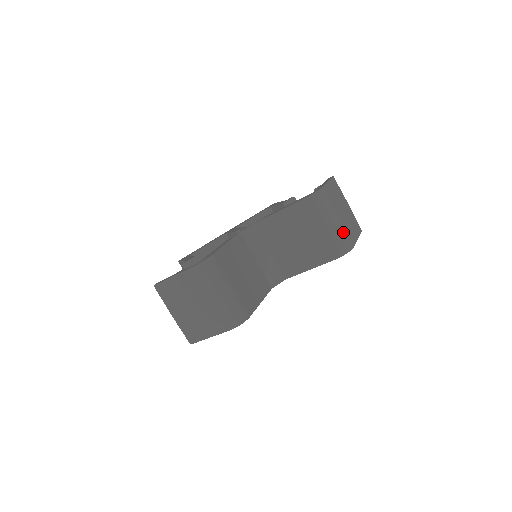
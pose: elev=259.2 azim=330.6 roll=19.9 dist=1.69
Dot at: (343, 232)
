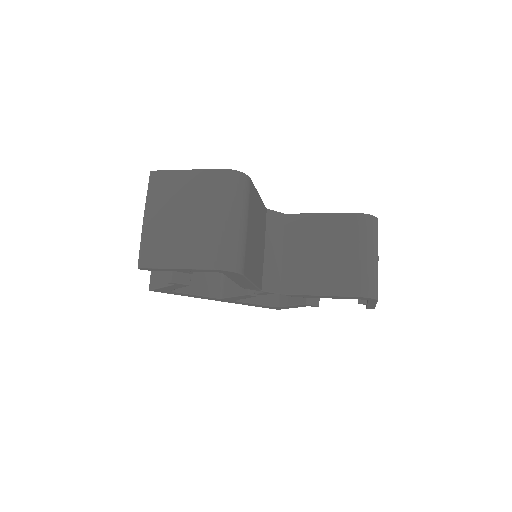
Dot at: (377, 275)
